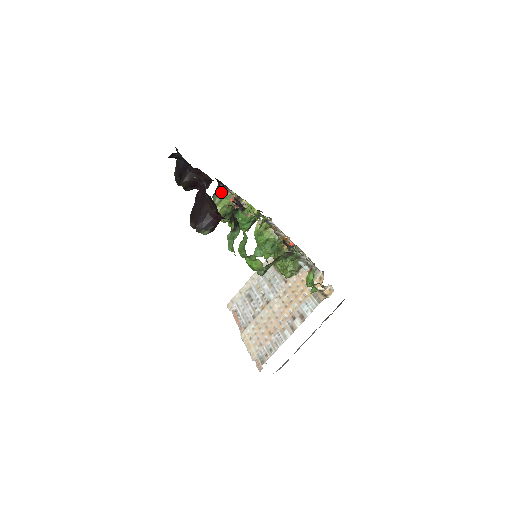
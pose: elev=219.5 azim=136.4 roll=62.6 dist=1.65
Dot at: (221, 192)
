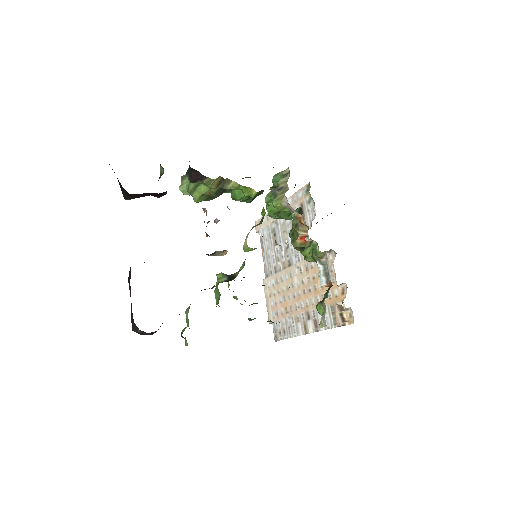
Dot at: (194, 178)
